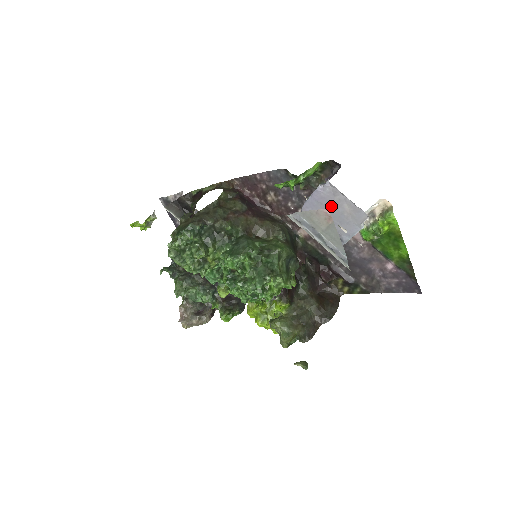
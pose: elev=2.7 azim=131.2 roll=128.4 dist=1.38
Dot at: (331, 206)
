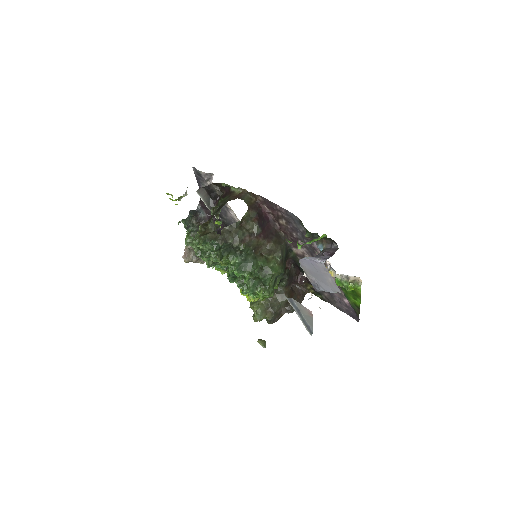
Dot at: (320, 272)
